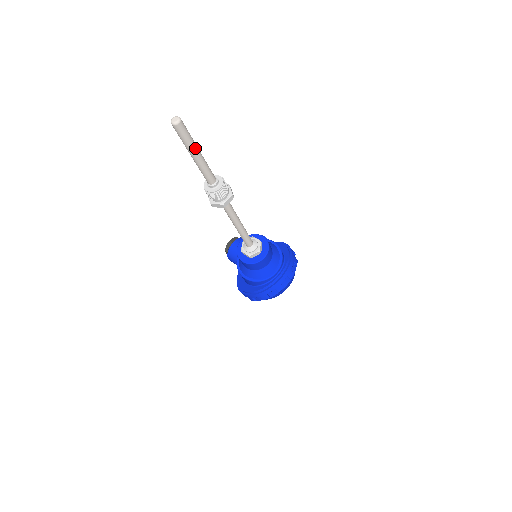
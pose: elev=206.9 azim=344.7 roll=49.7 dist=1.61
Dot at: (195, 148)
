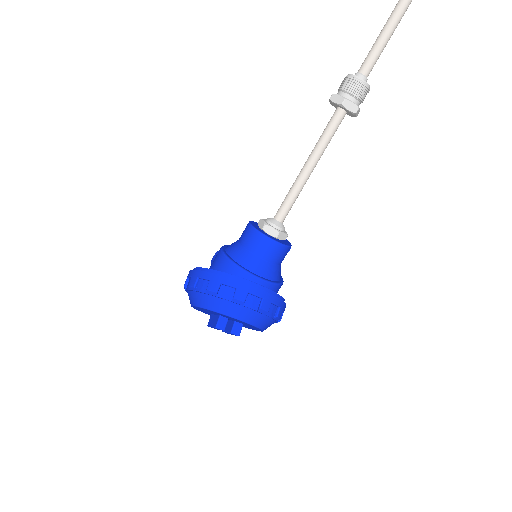
Dot at: (402, 13)
